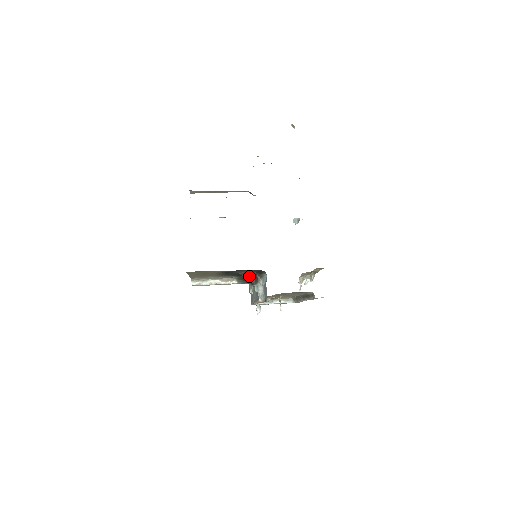
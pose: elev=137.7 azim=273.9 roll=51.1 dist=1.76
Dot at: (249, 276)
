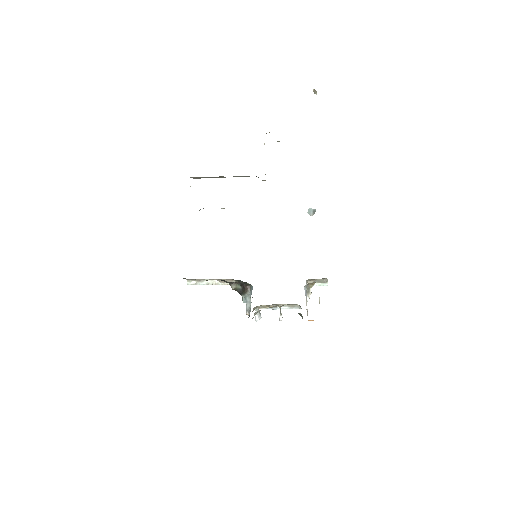
Dot at: (236, 285)
